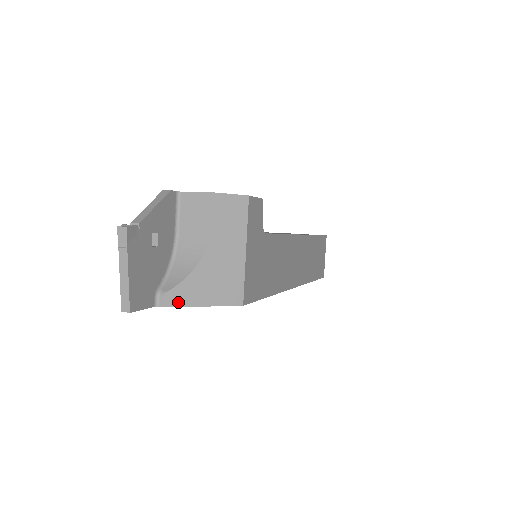
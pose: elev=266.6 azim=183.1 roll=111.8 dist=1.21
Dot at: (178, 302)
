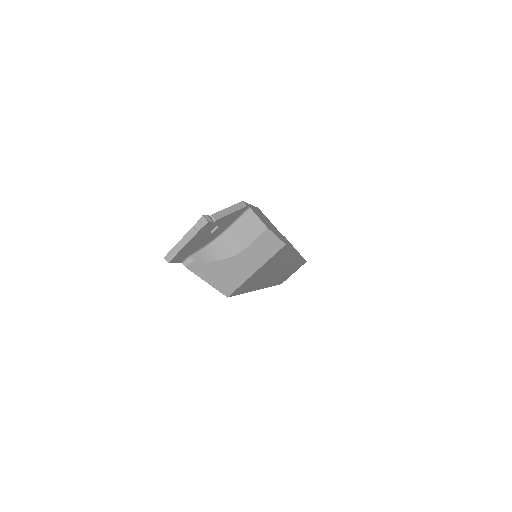
Dot at: (196, 270)
